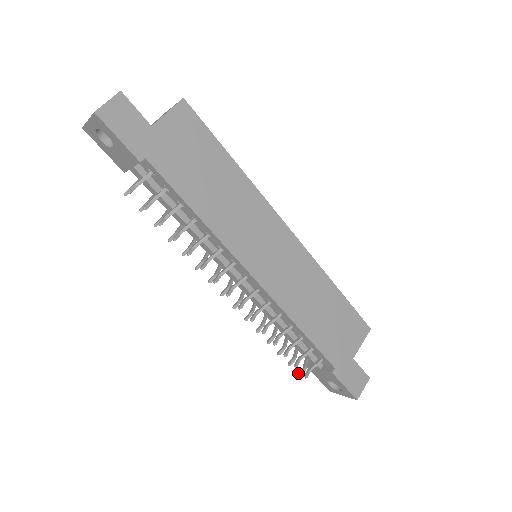
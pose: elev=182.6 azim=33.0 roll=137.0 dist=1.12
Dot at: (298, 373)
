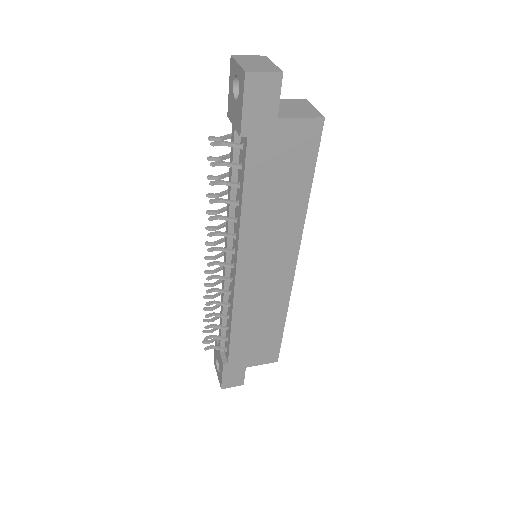
Dot at: (204, 340)
